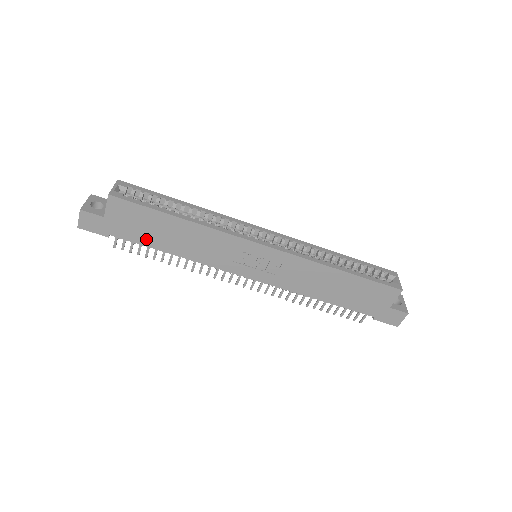
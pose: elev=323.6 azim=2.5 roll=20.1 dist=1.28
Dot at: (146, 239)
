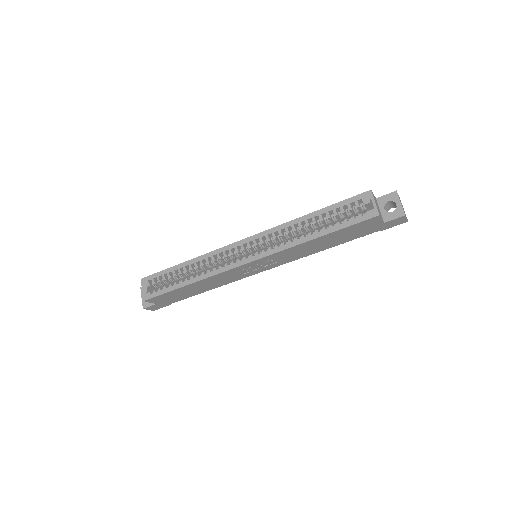
Dot at: (187, 296)
